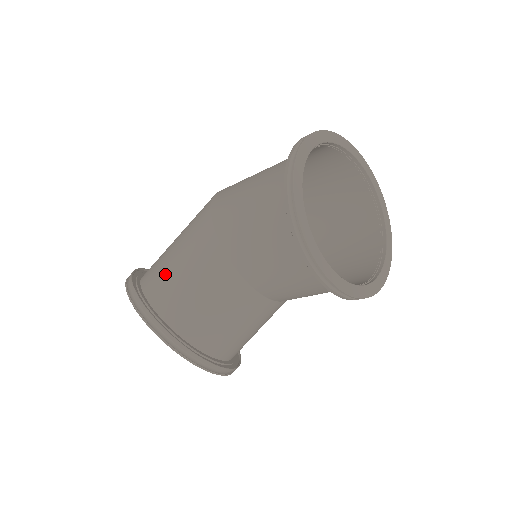
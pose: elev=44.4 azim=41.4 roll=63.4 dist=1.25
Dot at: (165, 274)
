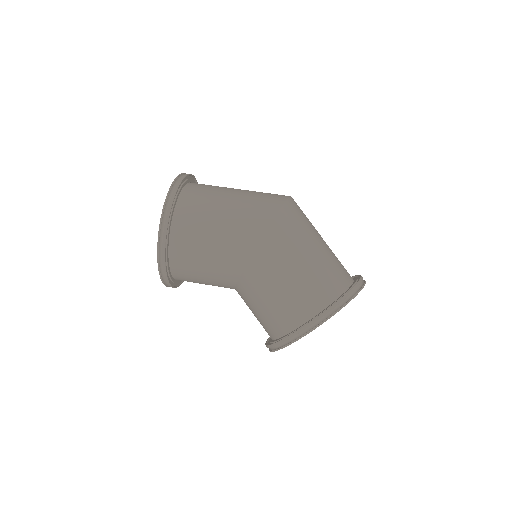
Dot at: (193, 249)
